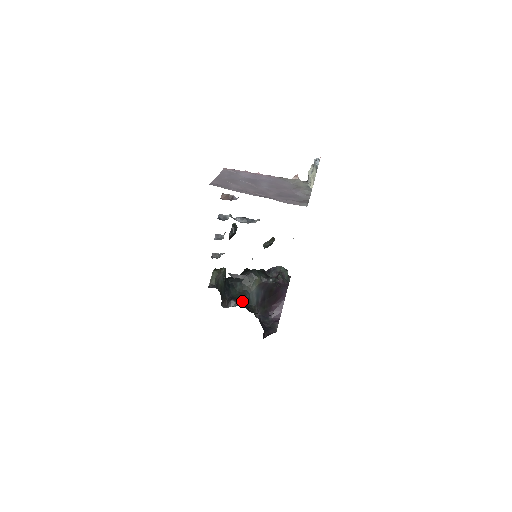
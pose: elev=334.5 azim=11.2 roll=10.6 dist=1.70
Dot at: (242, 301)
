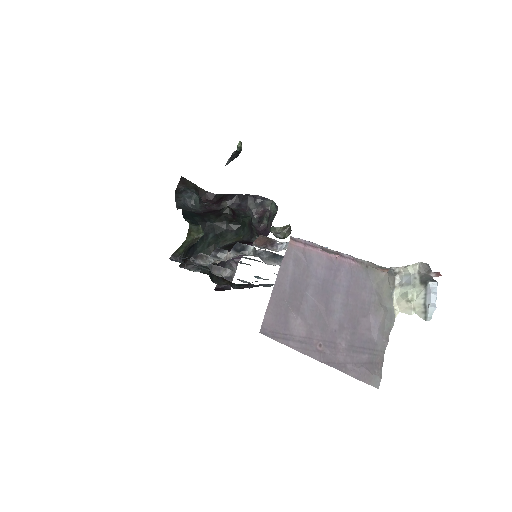
Dot at: occluded
